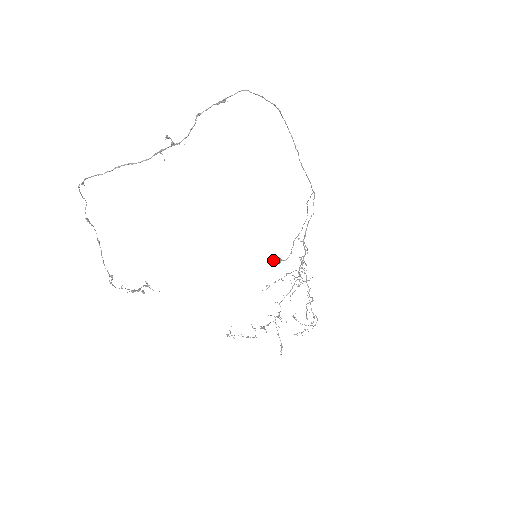
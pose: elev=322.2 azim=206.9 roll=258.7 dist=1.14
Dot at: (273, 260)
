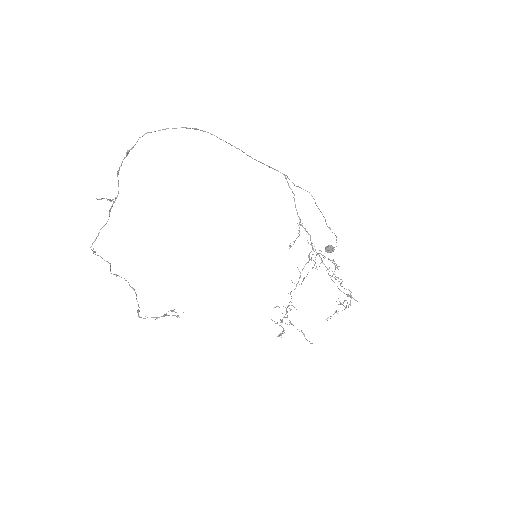
Dot at: occluded
